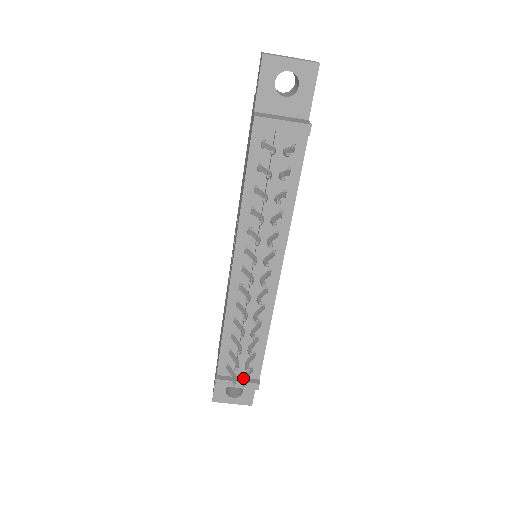
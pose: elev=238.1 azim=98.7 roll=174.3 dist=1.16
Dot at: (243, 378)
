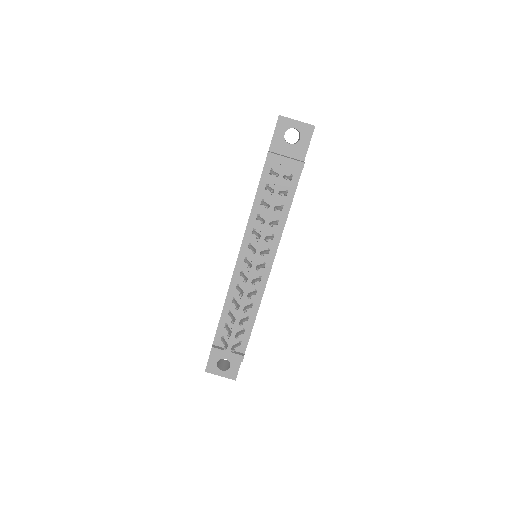
Dot at: (232, 346)
